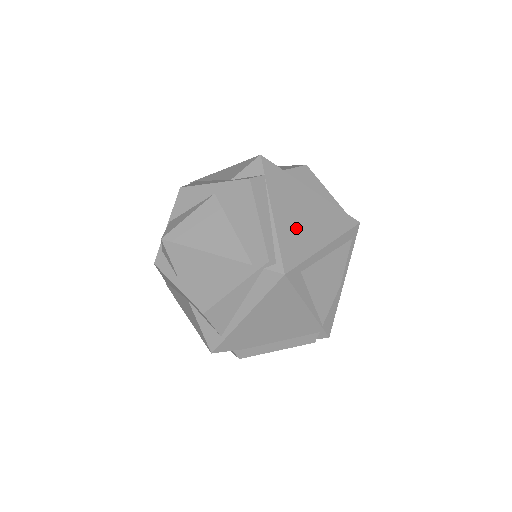
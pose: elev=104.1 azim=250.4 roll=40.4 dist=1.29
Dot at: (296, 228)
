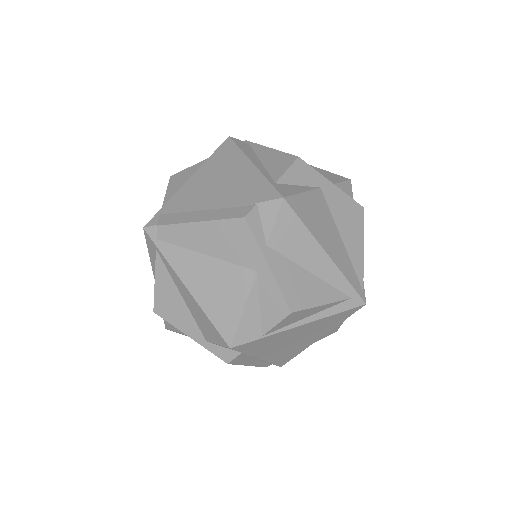
Dot at: (286, 350)
